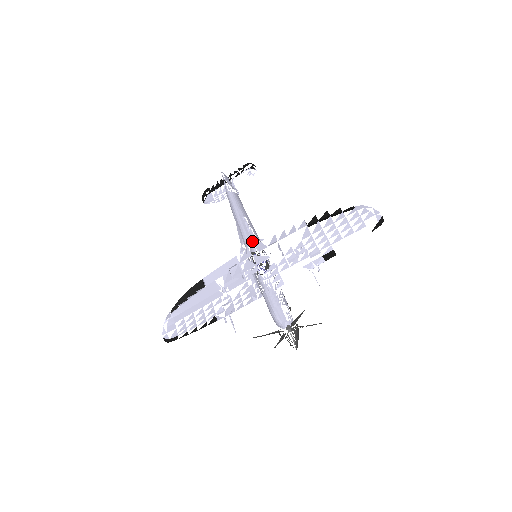
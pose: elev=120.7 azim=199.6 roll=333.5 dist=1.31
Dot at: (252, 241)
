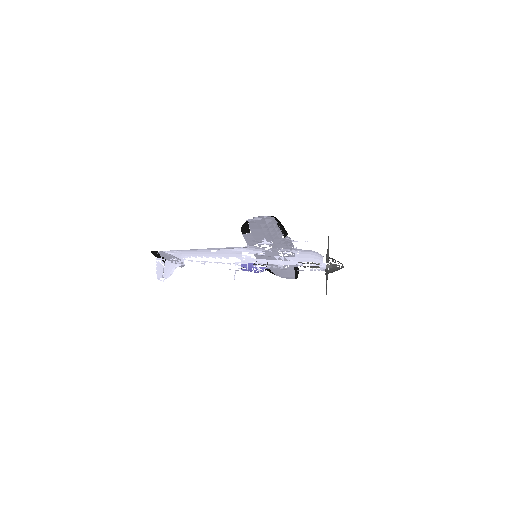
Dot at: (230, 269)
